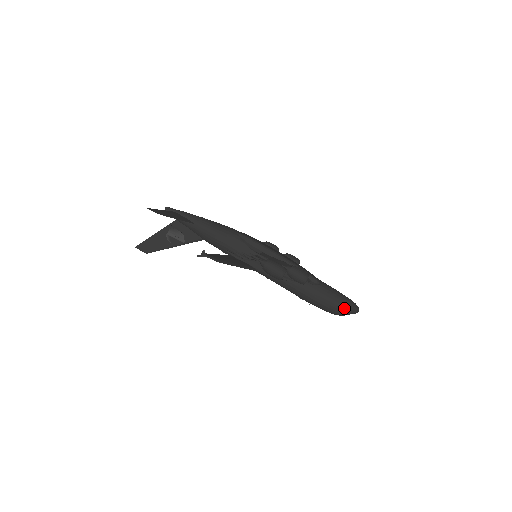
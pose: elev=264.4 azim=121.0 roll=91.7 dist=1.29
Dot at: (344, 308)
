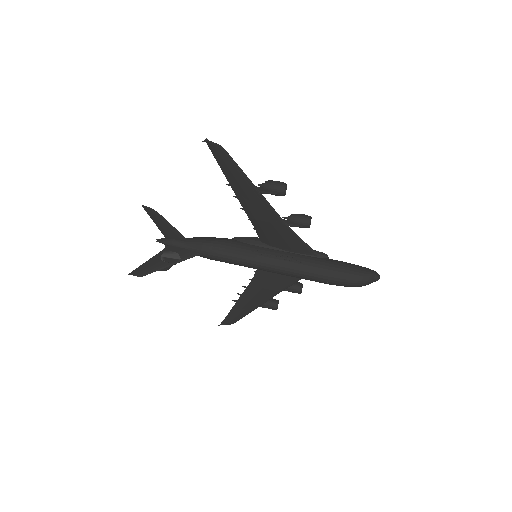
Dot at: (363, 271)
